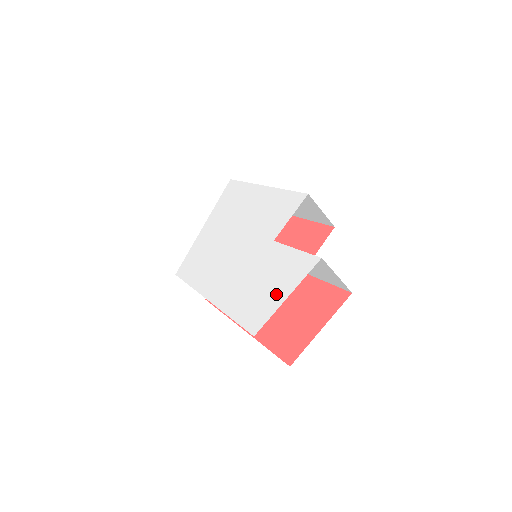
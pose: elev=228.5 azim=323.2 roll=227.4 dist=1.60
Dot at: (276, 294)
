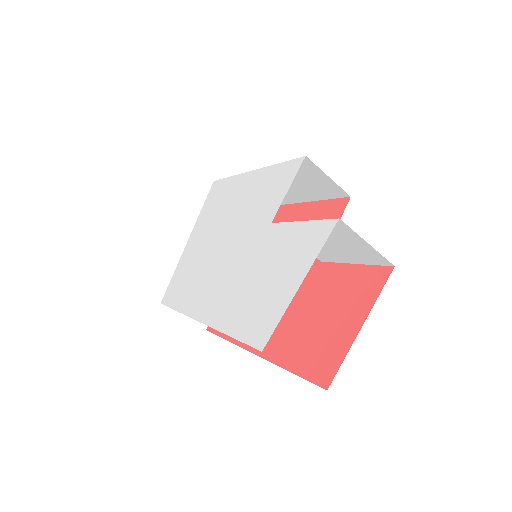
Dot at: (284, 285)
